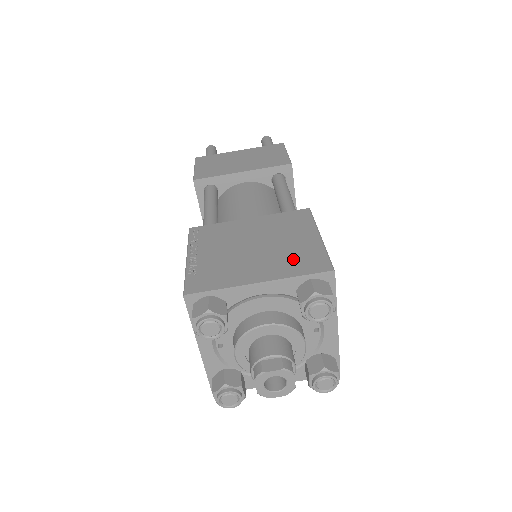
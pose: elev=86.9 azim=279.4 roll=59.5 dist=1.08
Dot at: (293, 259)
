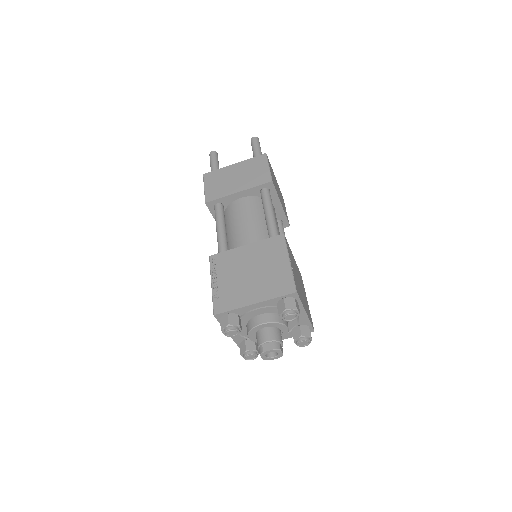
Dot at: (273, 283)
